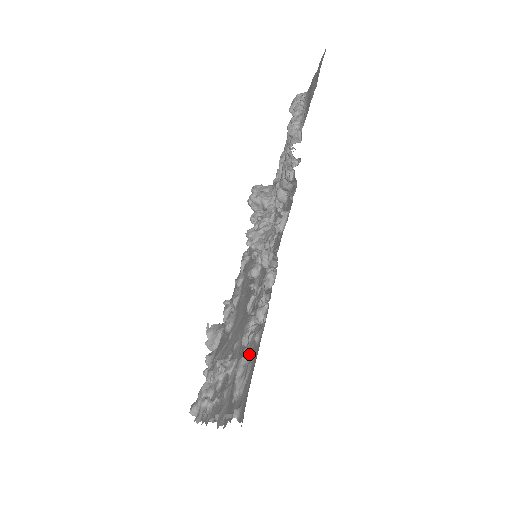
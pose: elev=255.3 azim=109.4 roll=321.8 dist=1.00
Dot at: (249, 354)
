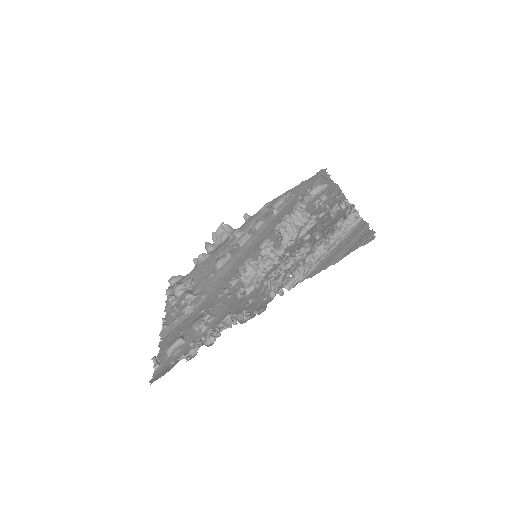
Dot at: (186, 339)
